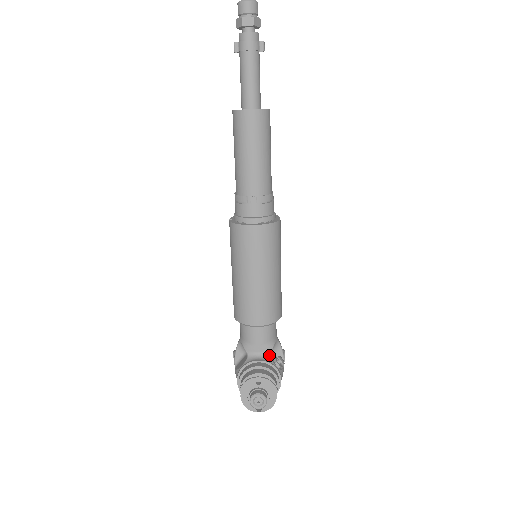
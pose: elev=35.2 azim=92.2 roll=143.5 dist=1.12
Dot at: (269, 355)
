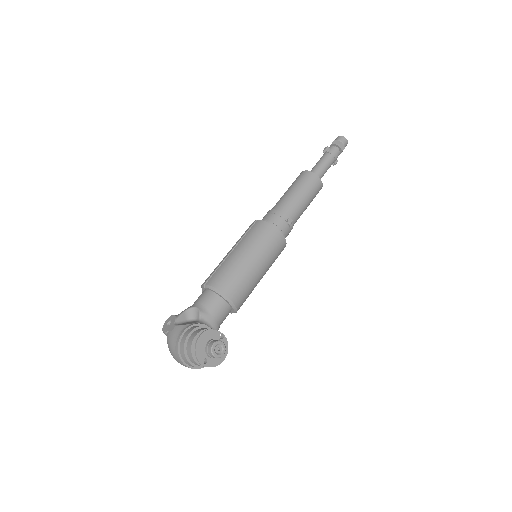
Dot at: occluded
